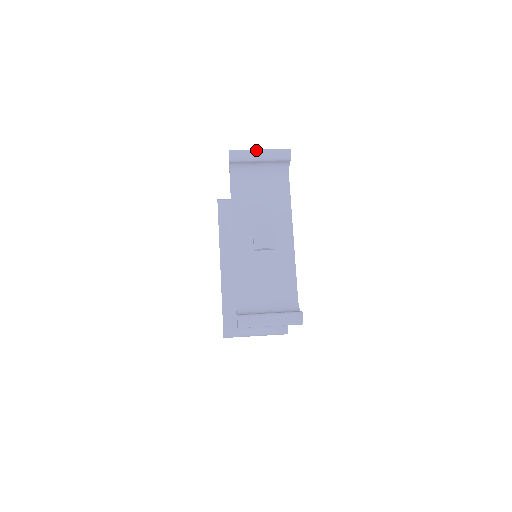
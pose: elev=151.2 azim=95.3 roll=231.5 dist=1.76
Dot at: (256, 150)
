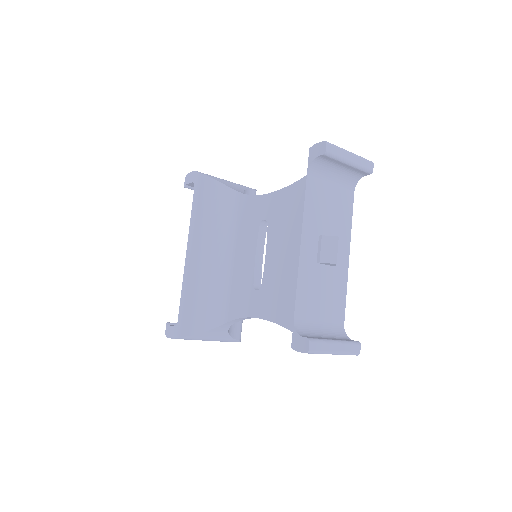
Dot at: (348, 151)
